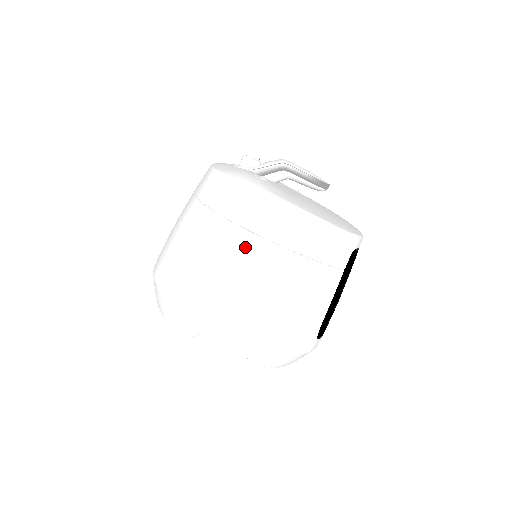
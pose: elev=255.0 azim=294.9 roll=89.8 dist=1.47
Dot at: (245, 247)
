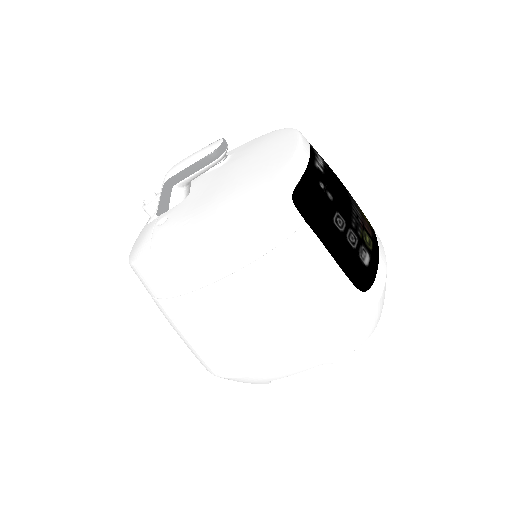
Dot at: (201, 308)
